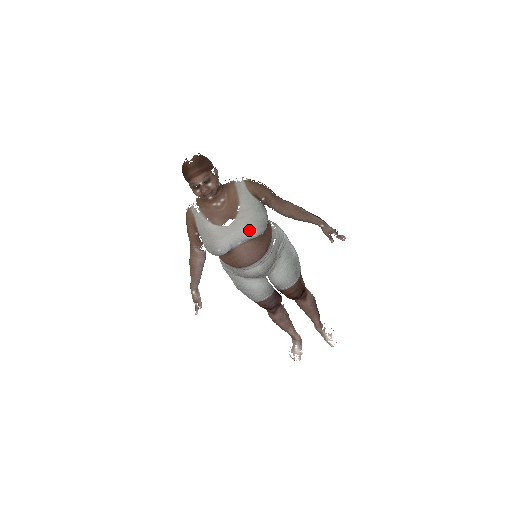
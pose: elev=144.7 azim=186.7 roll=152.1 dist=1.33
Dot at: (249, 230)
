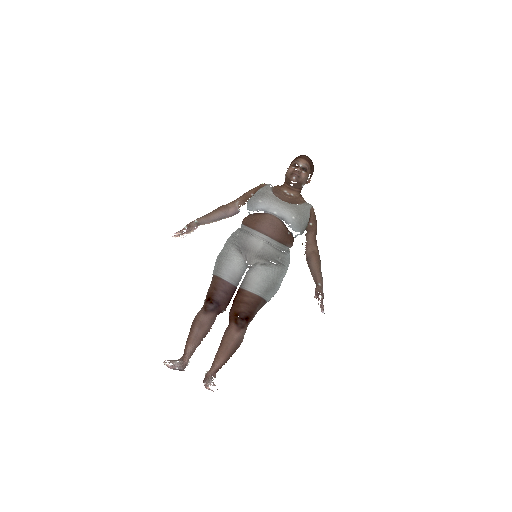
Dot at: (291, 212)
